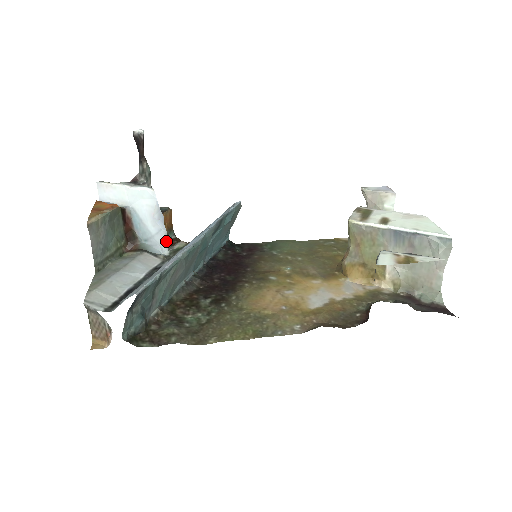
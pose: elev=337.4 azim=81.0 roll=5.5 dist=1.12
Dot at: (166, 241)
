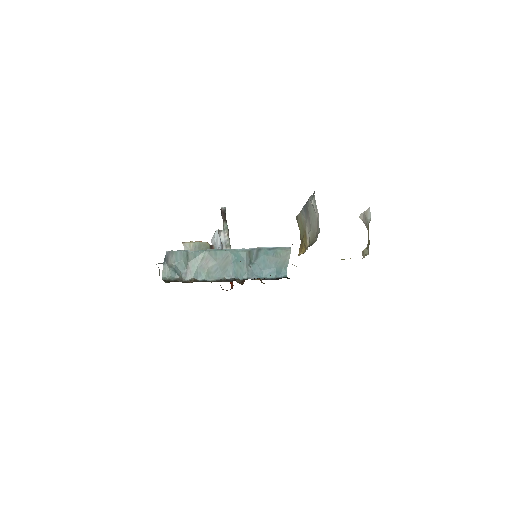
Dot at: occluded
